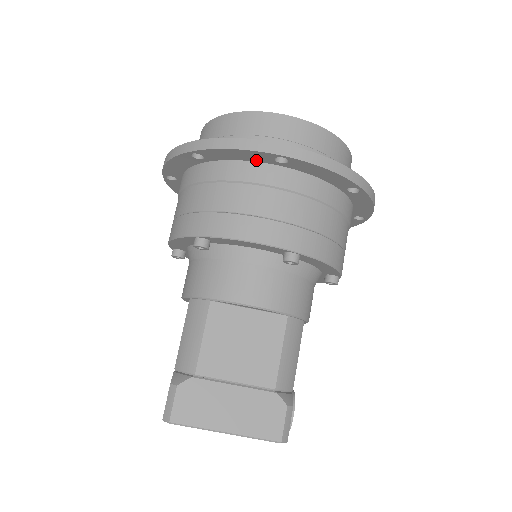
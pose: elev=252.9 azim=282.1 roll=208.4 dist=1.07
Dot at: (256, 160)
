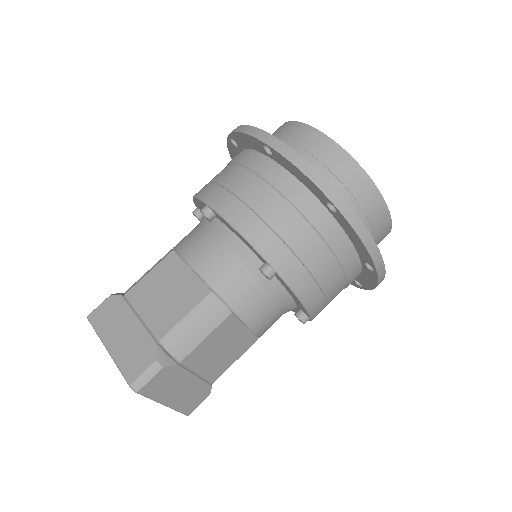
Dot at: (358, 250)
